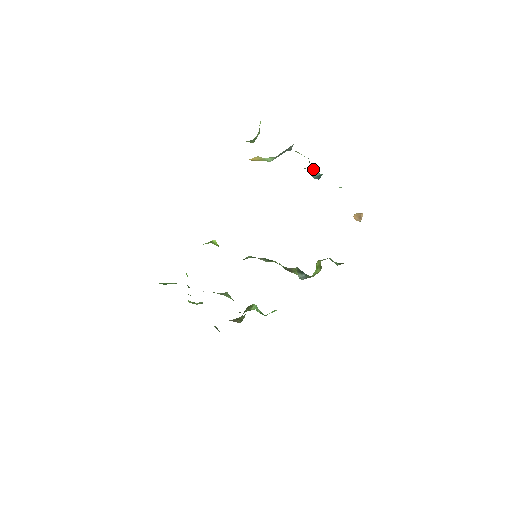
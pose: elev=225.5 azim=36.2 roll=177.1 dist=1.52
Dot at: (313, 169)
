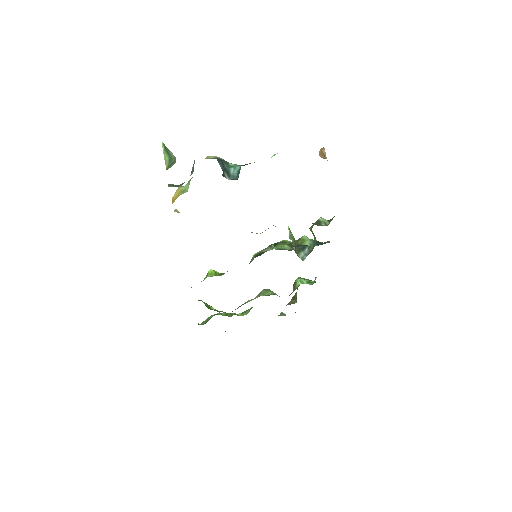
Dot at: (230, 166)
